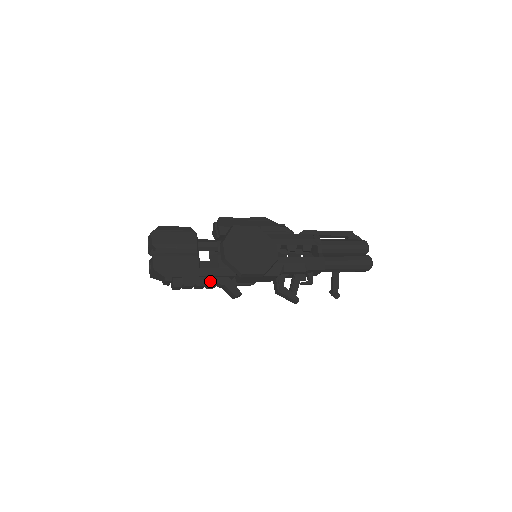
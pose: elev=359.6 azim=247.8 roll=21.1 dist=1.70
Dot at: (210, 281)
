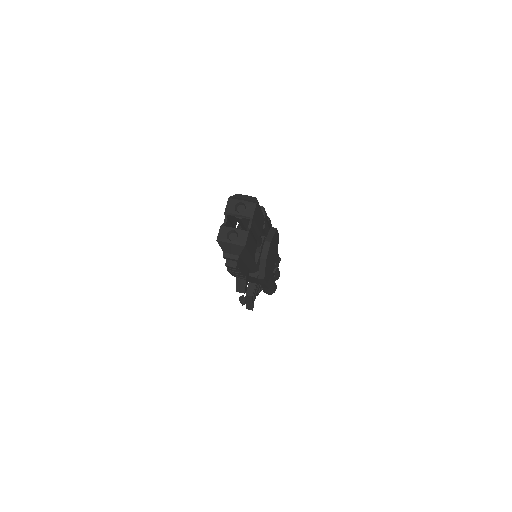
Dot at: (245, 271)
